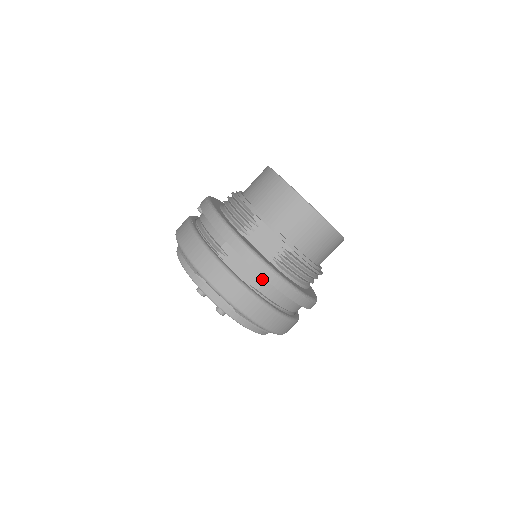
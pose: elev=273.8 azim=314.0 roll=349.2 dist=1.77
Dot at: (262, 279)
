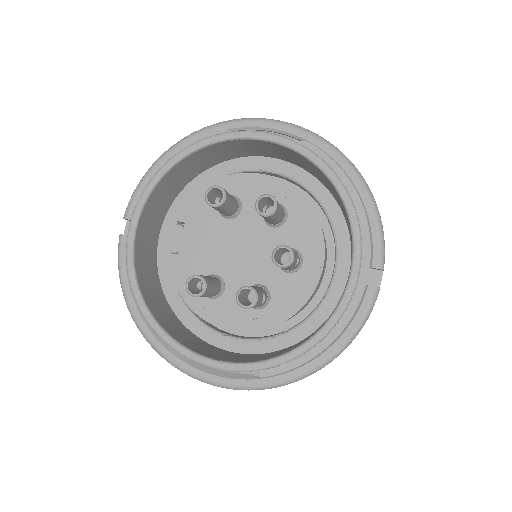
Dot at: occluded
